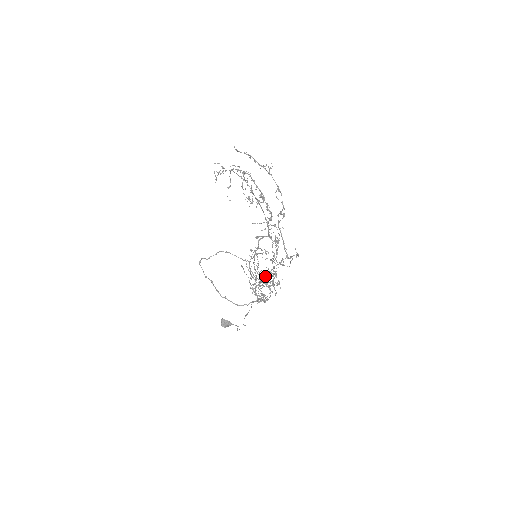
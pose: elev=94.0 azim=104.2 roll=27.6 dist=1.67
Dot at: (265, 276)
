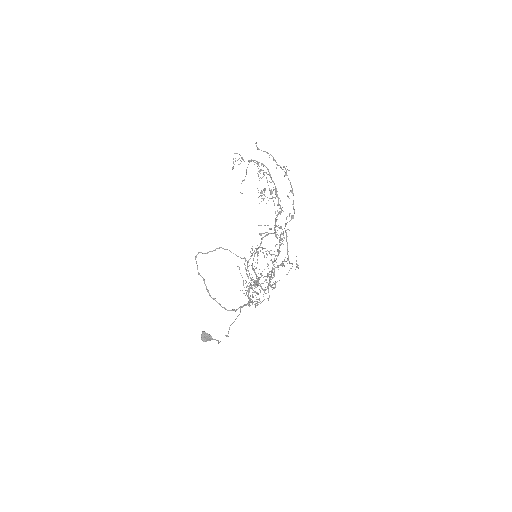
Dot at: occluded
